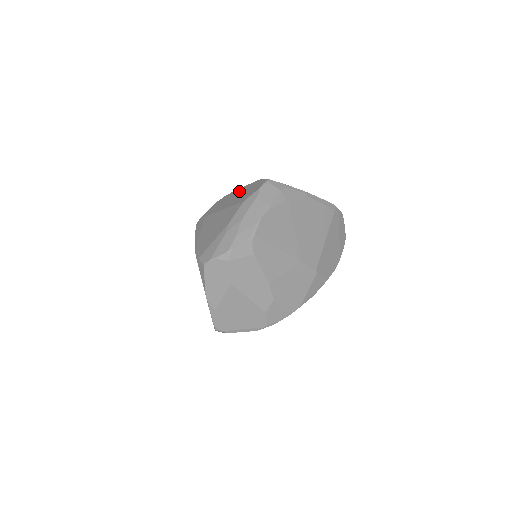
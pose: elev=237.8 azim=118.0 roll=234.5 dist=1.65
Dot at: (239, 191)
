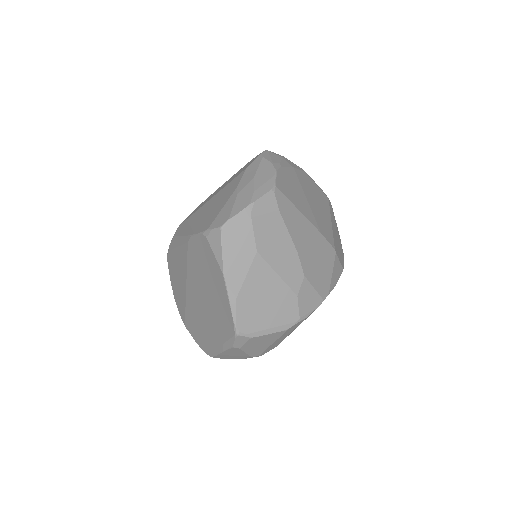
Dot at: (226, 182)
